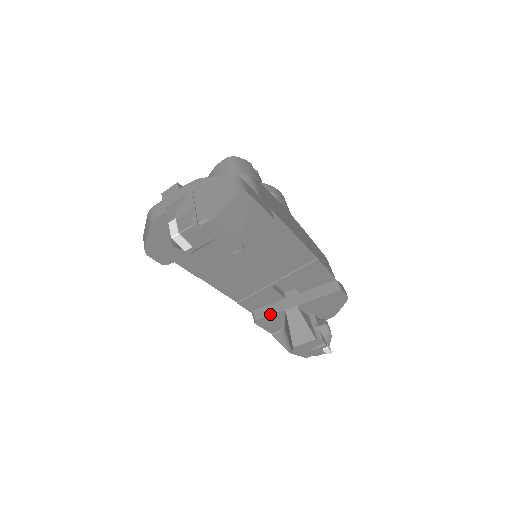
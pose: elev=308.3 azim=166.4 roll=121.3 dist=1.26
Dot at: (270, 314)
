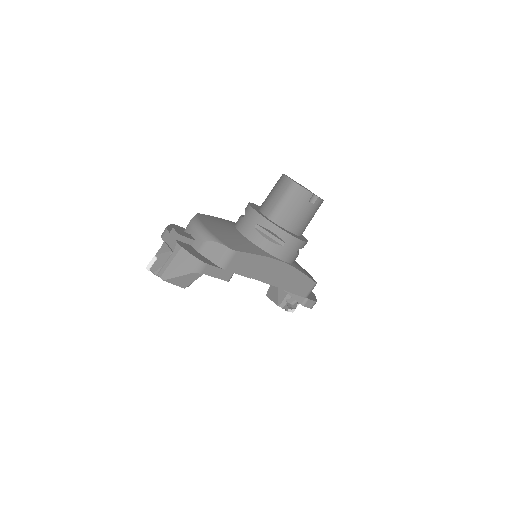
Dot at: occluded
